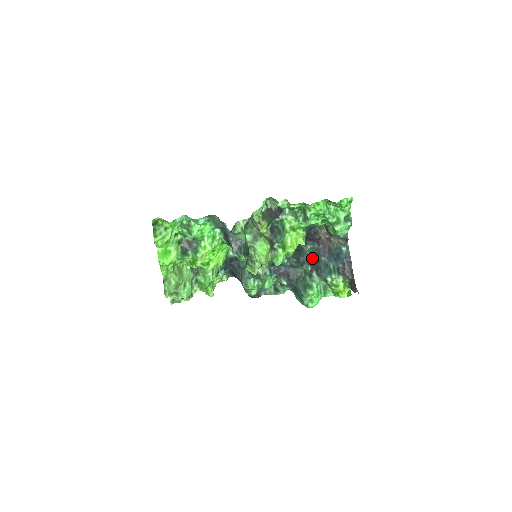
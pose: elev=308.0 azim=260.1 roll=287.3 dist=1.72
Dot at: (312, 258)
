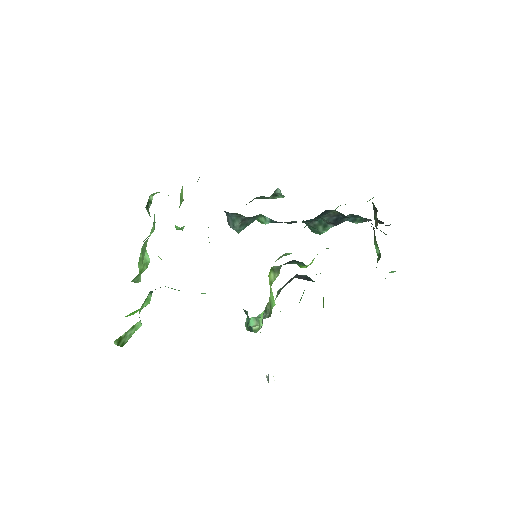
Dot at: (337, 216)
